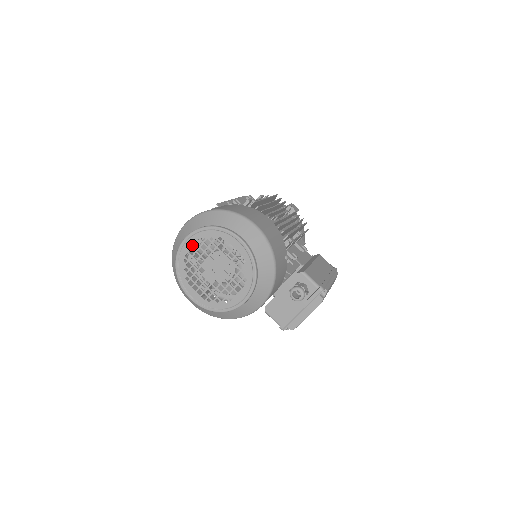
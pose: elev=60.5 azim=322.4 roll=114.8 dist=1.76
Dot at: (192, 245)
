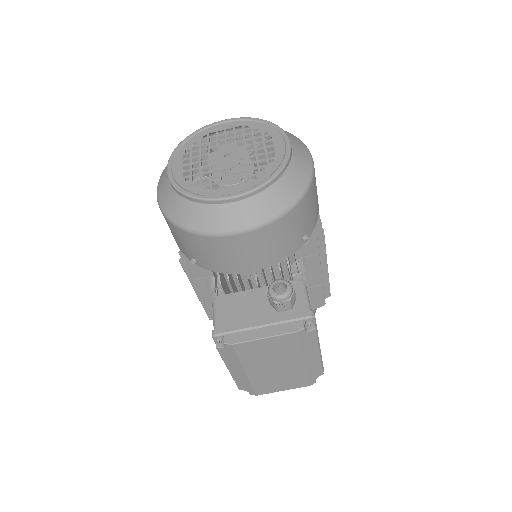
Dot at: (228, 127)
